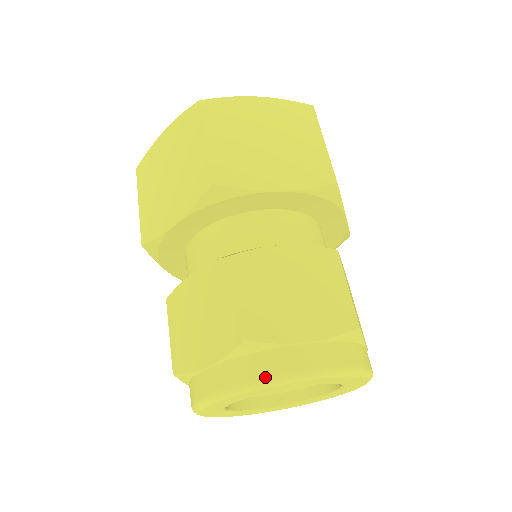
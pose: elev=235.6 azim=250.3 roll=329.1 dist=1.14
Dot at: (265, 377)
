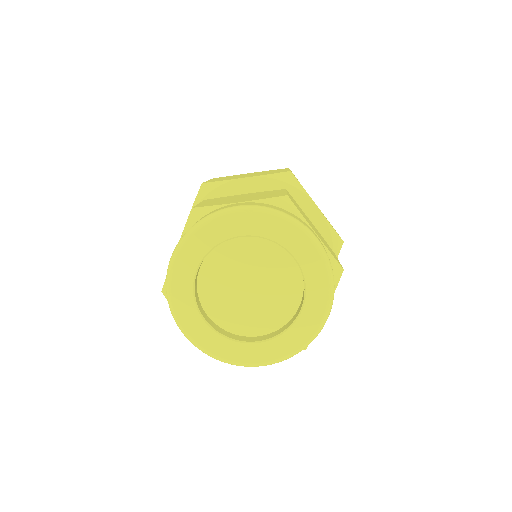
Dot at: (289, 214)
